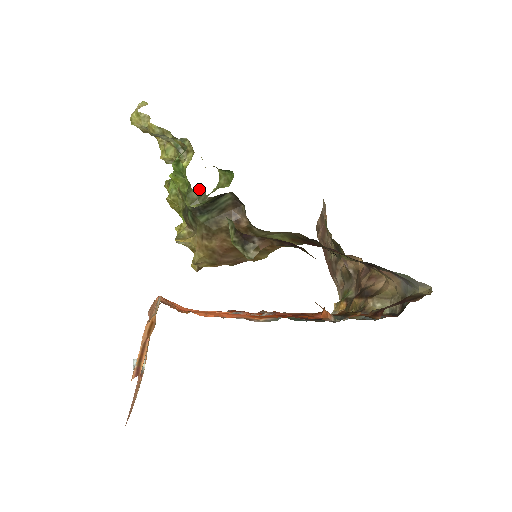
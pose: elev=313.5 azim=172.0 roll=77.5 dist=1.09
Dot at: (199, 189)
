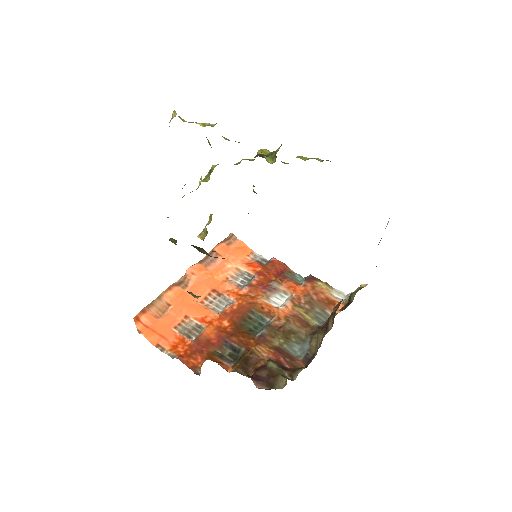
Dot at: occluded
